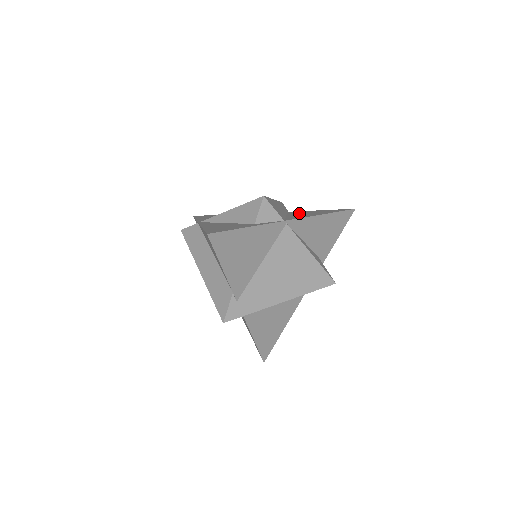
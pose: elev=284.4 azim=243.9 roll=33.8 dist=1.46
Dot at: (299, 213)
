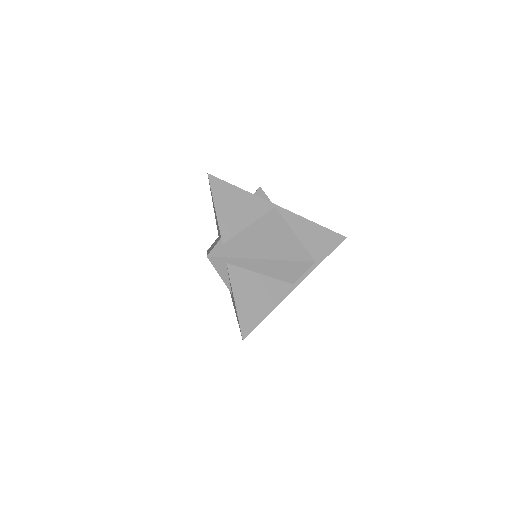
Dot at: occluded
